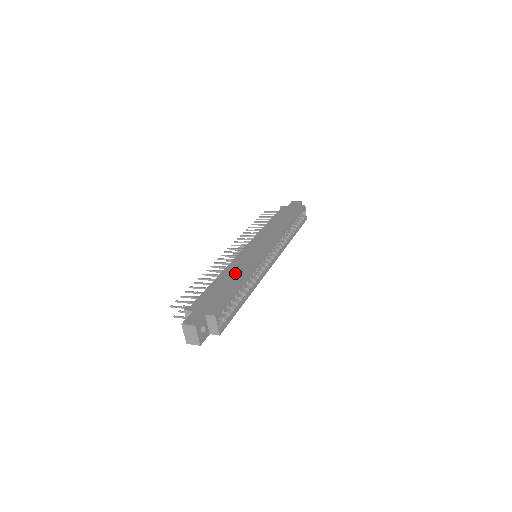
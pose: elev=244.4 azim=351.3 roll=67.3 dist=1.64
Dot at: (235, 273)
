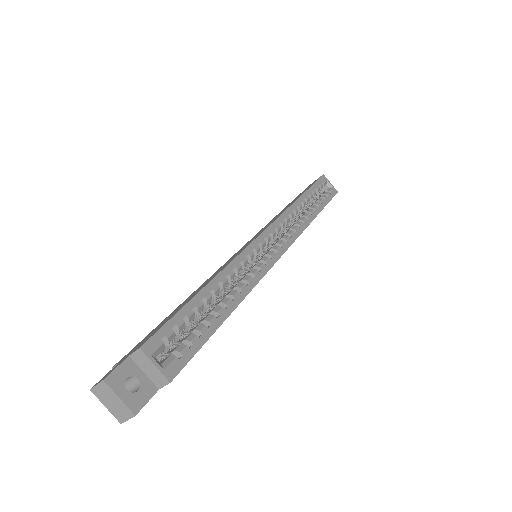
Dot at: (205, 283)
